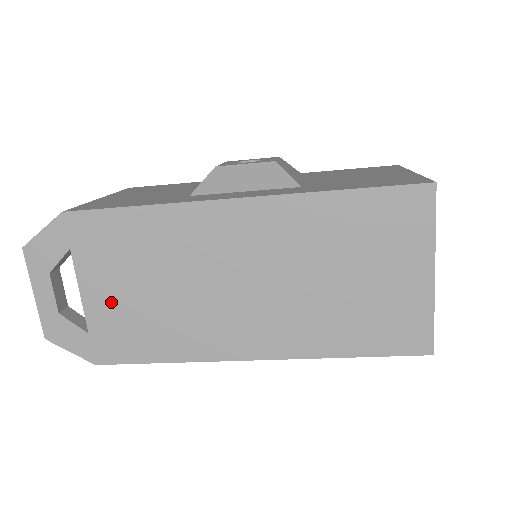
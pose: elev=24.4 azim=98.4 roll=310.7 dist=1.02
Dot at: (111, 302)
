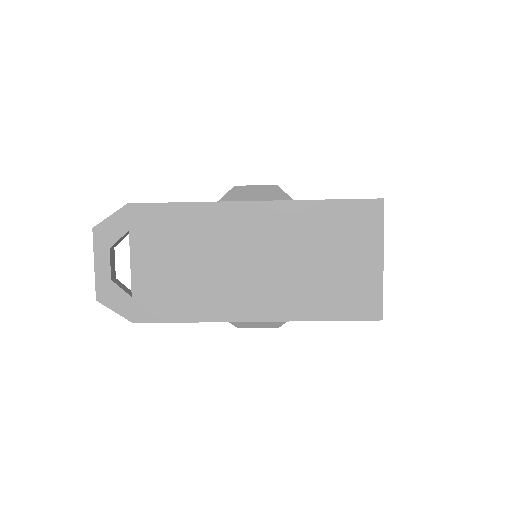
Dot at: (153, 272)
